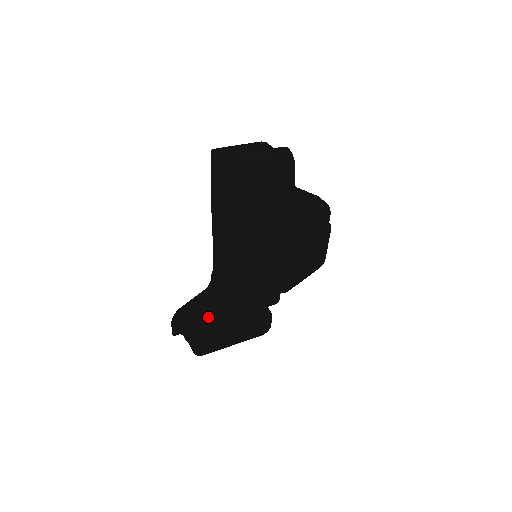
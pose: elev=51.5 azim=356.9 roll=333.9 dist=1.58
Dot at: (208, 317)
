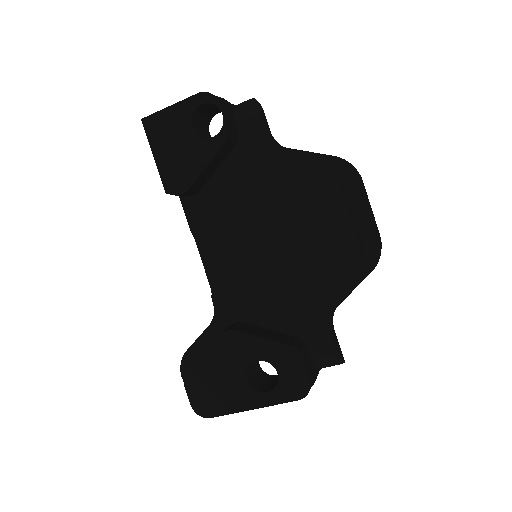
Dot at: occluded
